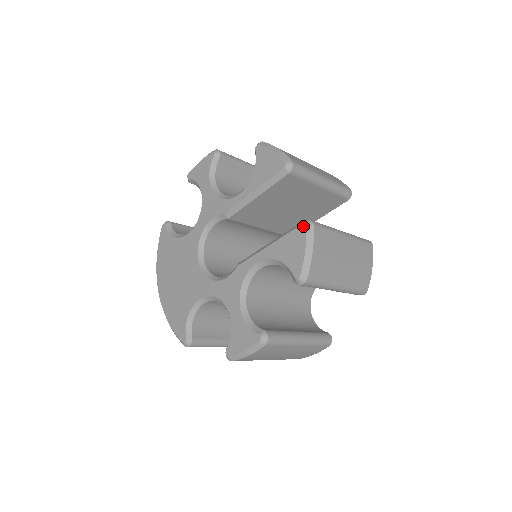
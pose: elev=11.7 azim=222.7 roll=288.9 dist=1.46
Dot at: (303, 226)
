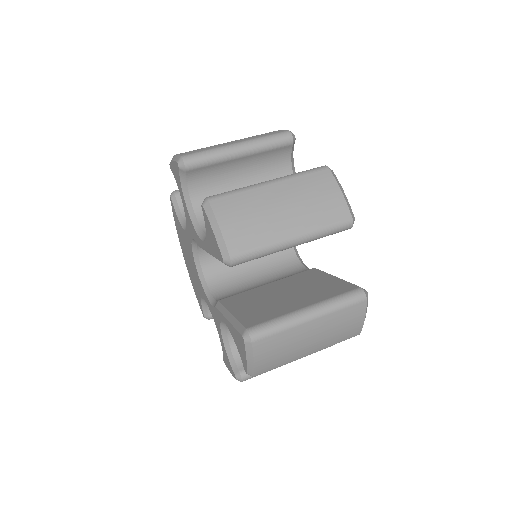
Dot at: (242, 339)
